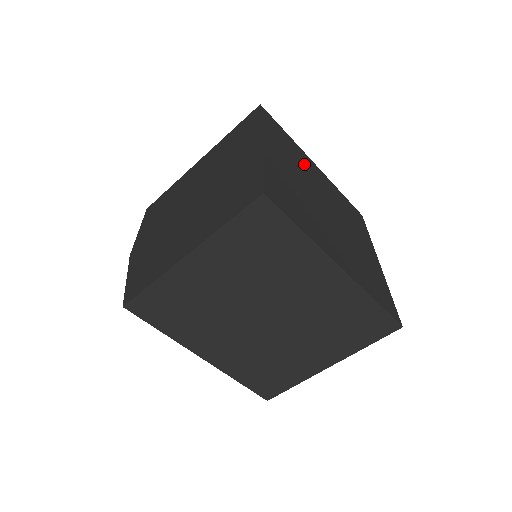
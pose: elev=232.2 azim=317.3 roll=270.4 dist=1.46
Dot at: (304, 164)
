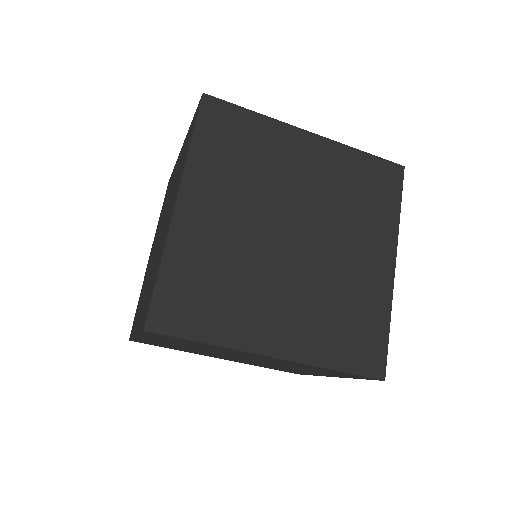
Dot at: (274, 163)
